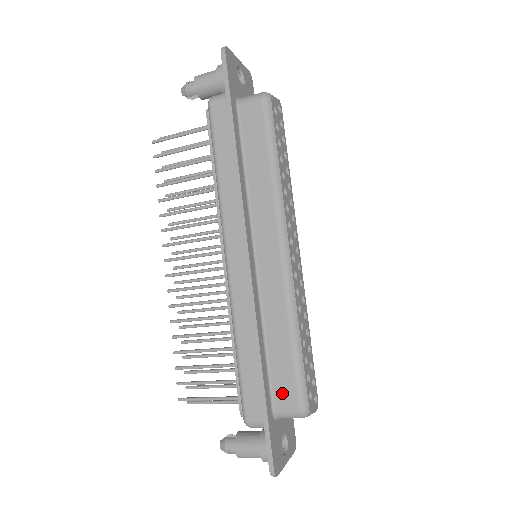
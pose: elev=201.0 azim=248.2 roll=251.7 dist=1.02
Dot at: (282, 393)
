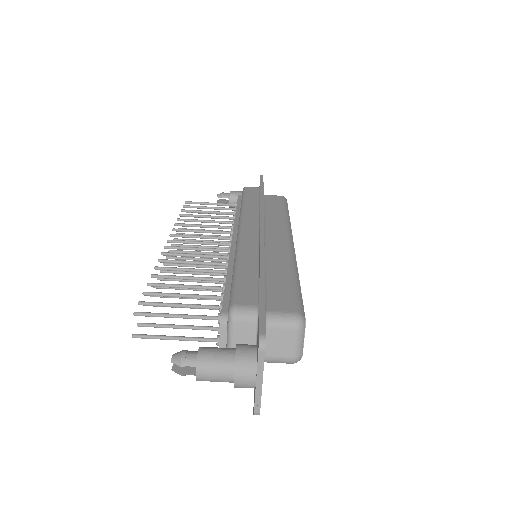
Dot at: (278, 301)
